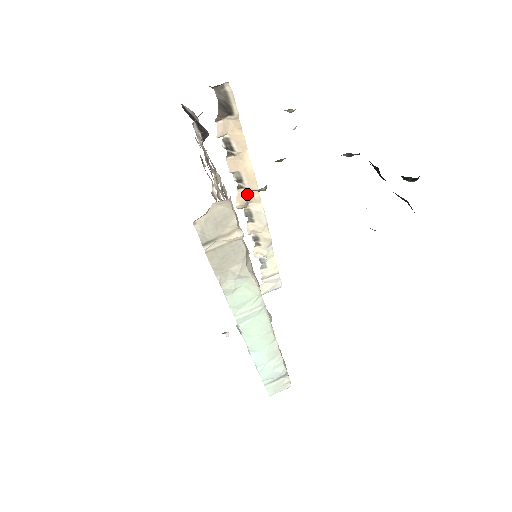
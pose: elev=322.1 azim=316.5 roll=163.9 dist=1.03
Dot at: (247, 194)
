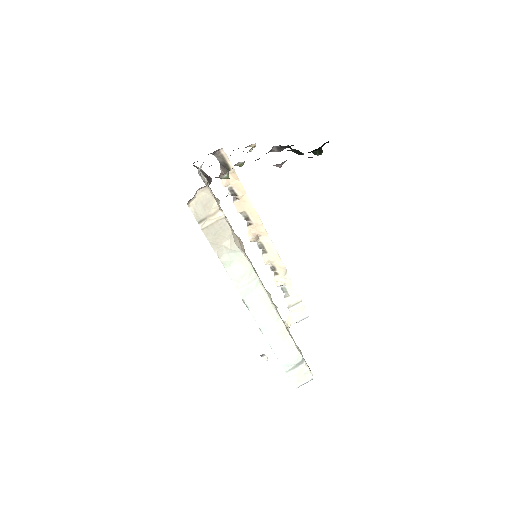
Dot at: (255, 229)
